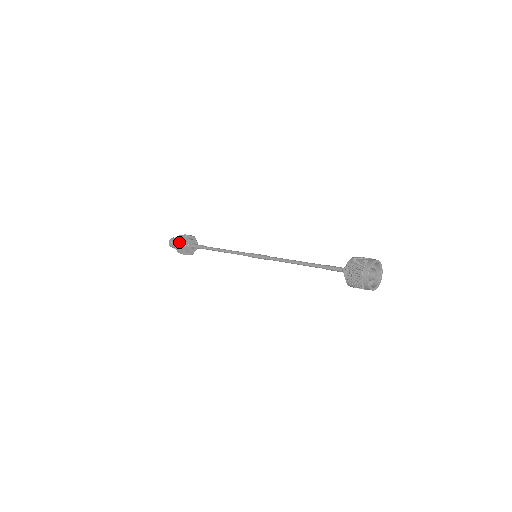
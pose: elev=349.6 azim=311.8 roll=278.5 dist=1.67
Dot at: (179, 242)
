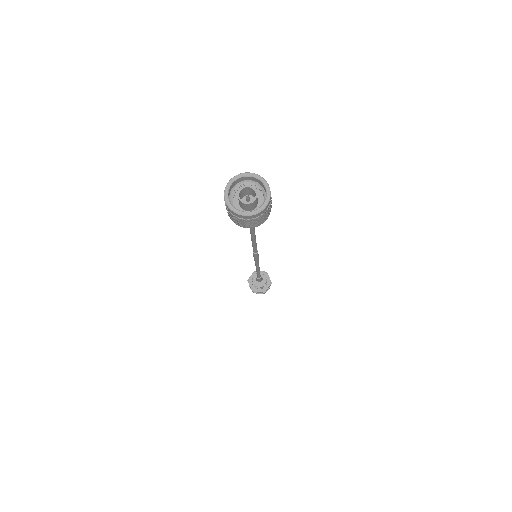
Dot at: occluded
